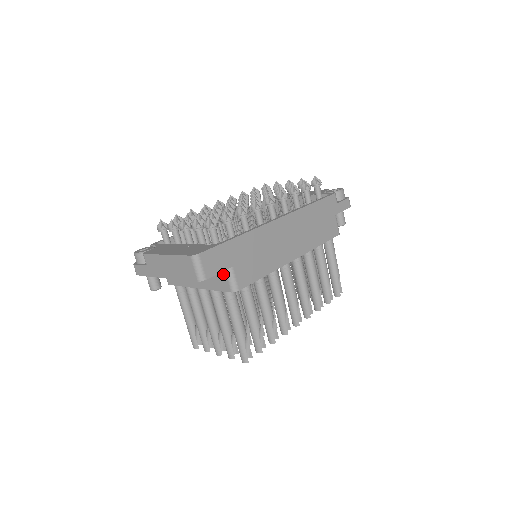
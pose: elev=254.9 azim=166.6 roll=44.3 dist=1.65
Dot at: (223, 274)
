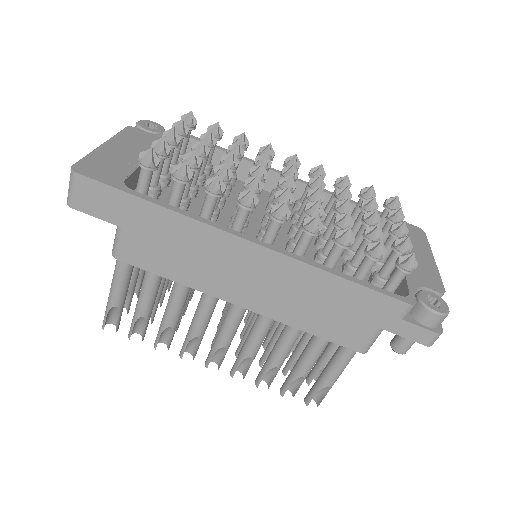
Dot at: occluded
